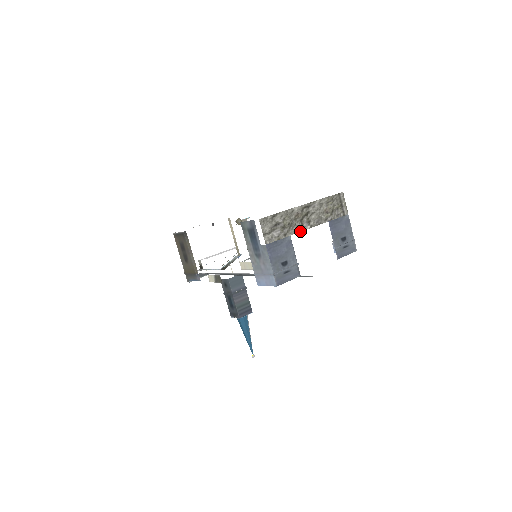
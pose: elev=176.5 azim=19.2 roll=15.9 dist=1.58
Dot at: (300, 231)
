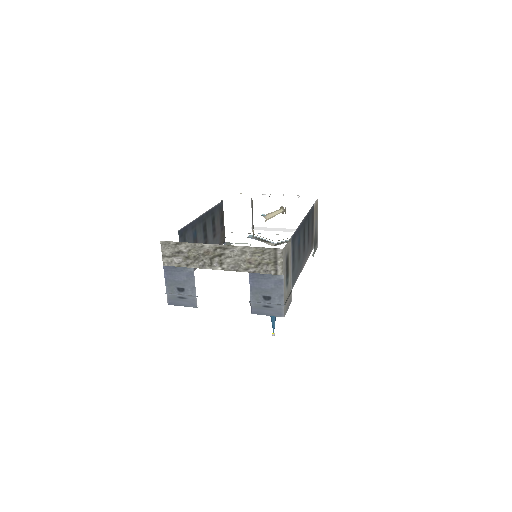
Dot at: (207, 268)
